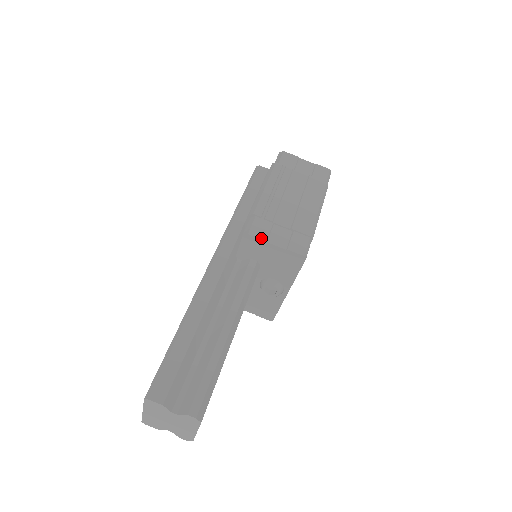
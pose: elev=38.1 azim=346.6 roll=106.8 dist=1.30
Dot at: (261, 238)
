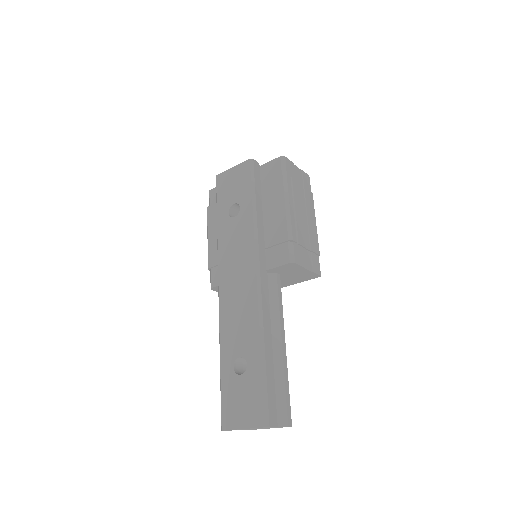
Dot at: (301, 265)
